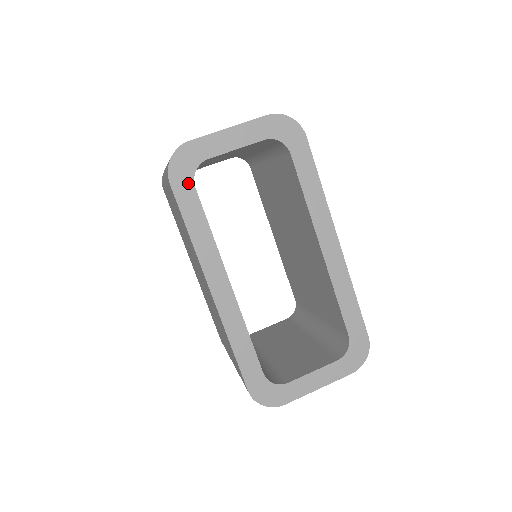
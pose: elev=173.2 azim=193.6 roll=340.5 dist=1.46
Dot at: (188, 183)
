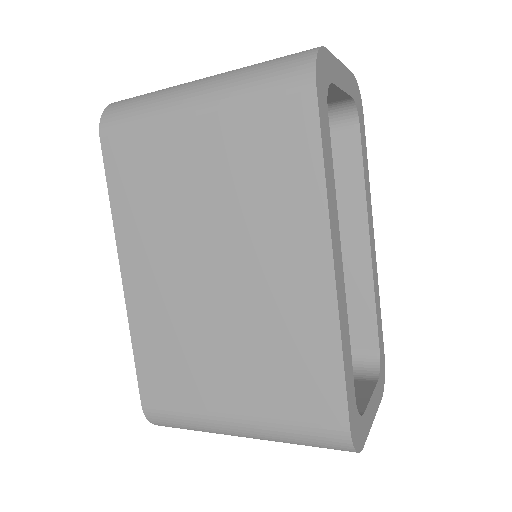
Dot at: (325, 99)
